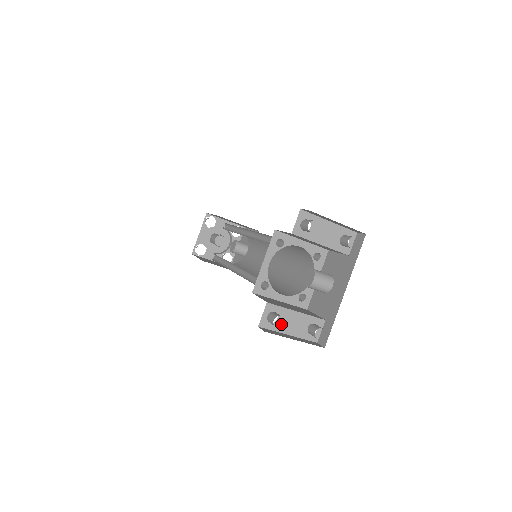
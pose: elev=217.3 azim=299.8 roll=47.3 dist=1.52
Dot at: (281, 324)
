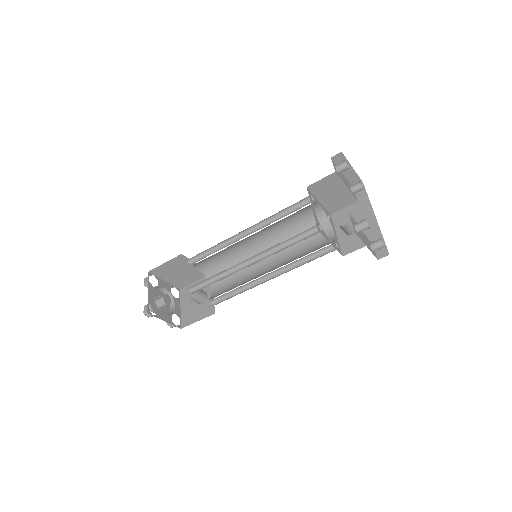
Dot at: (361, 236)
